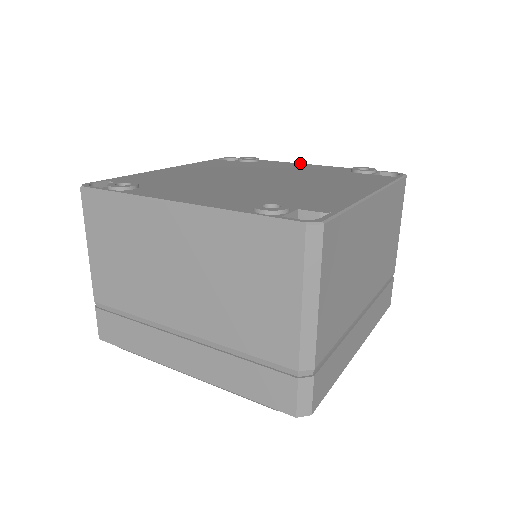
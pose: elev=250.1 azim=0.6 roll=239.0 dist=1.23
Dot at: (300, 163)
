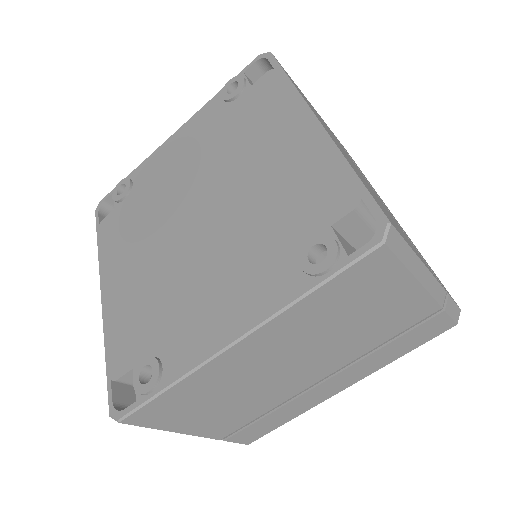
Dot at: (165, 141)
